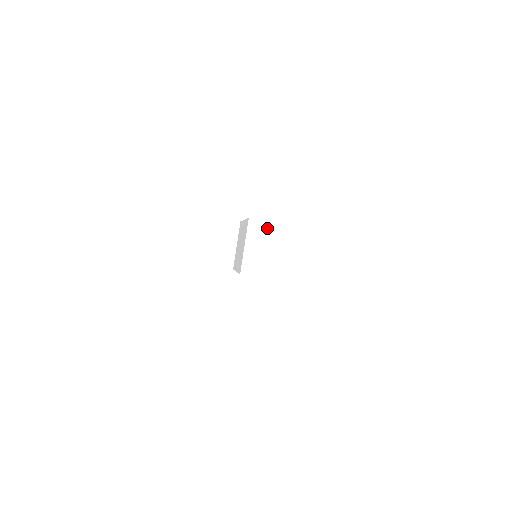
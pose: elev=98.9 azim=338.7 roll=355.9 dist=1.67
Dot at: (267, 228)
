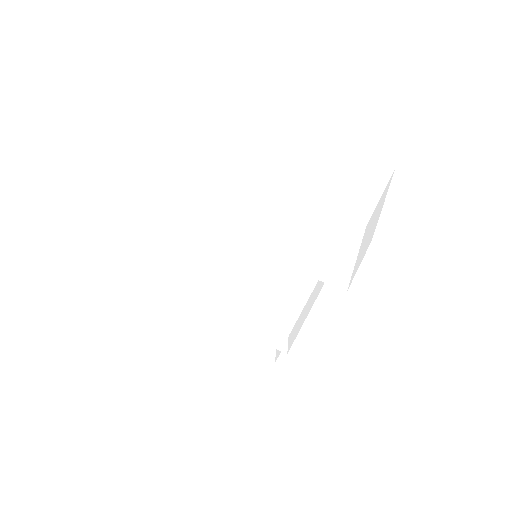
Dot at: (262, 132)
